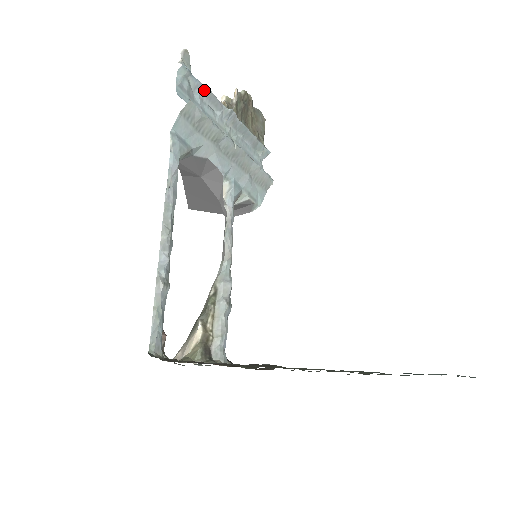
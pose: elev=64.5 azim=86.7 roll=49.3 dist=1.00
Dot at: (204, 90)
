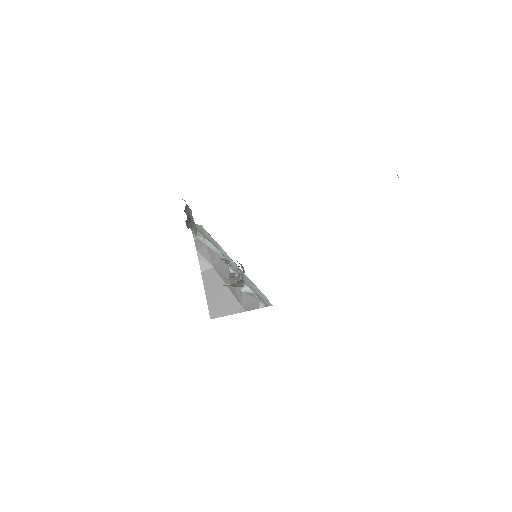
Dot at: occluded
